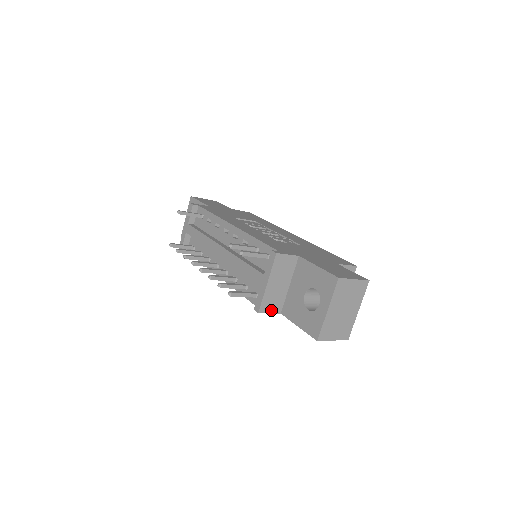
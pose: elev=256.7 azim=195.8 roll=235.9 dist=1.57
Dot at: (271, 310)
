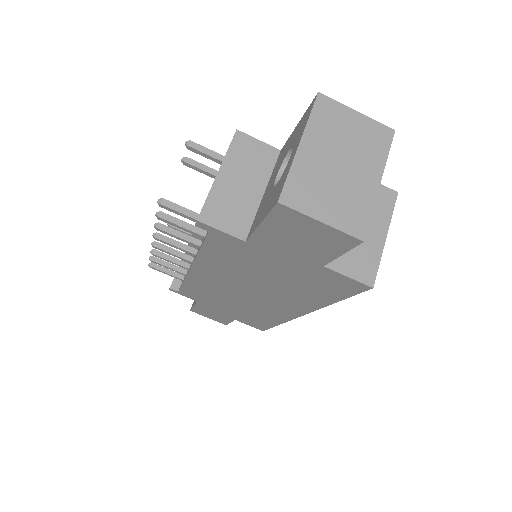
Dot at: (225, 226)
